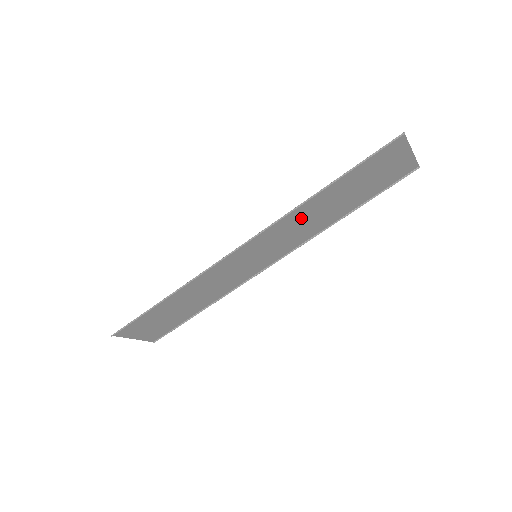
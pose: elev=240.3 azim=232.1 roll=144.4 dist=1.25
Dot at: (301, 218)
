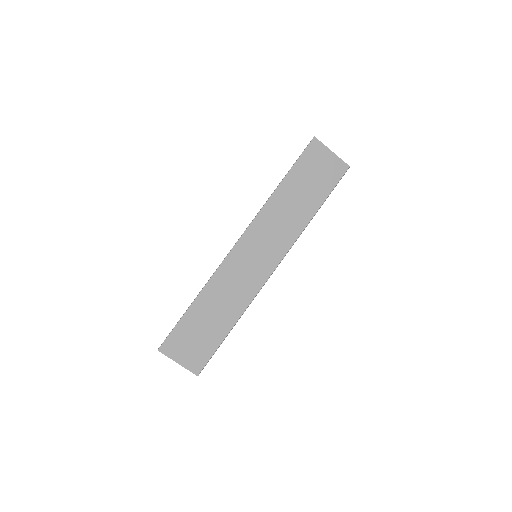
Dot at: (276, 214)
